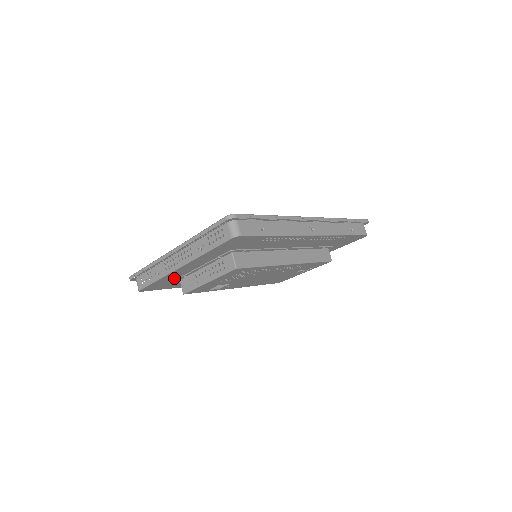
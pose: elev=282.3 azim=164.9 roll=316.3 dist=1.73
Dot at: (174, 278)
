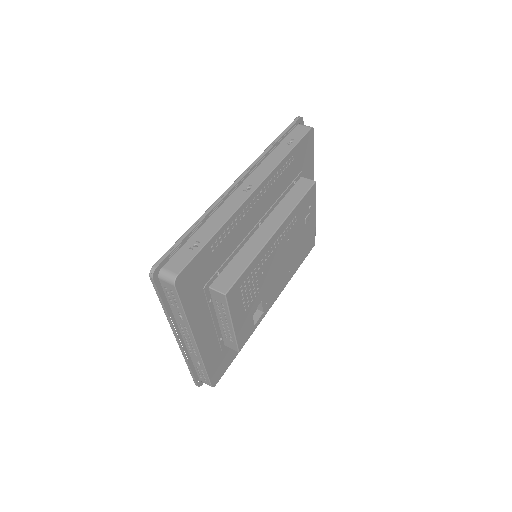
Dot at: (216, 350)
